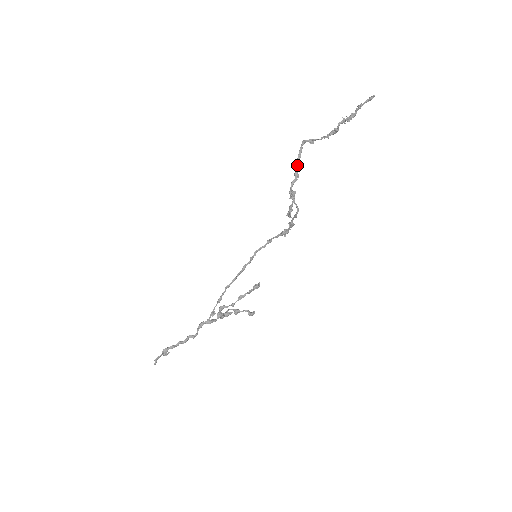
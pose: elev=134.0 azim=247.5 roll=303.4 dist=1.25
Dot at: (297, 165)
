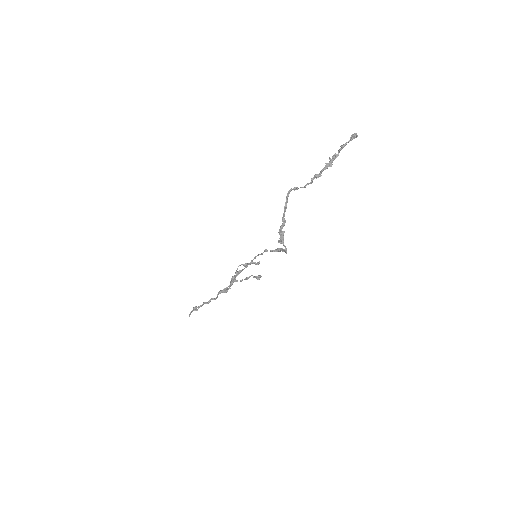
Dot at: (284, 215)
